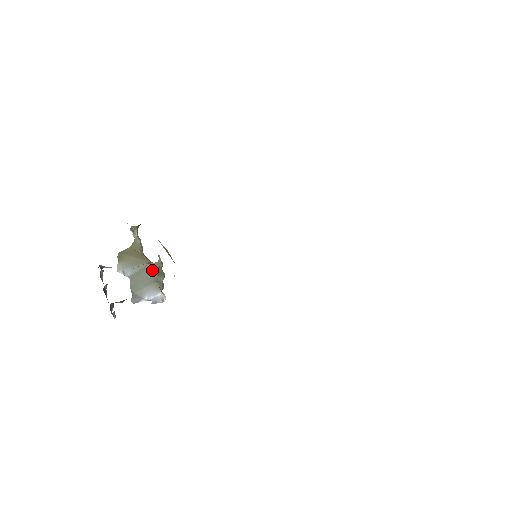
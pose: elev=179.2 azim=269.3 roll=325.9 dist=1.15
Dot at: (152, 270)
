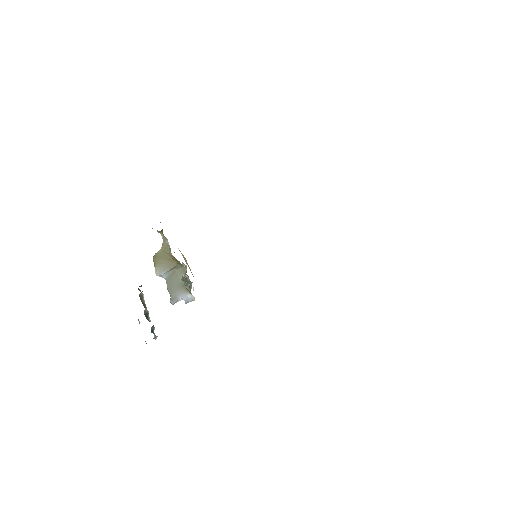
Dot at: (180, 275)
